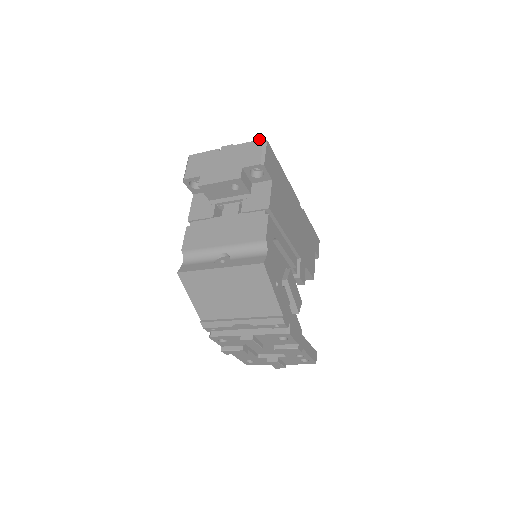
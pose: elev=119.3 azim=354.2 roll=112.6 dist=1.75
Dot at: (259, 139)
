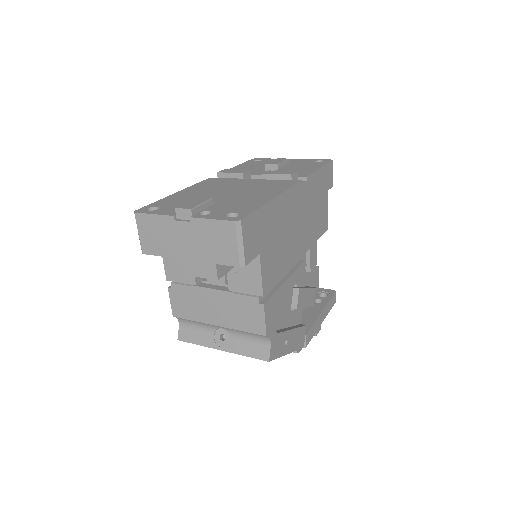
Dot at: (228, 220)
